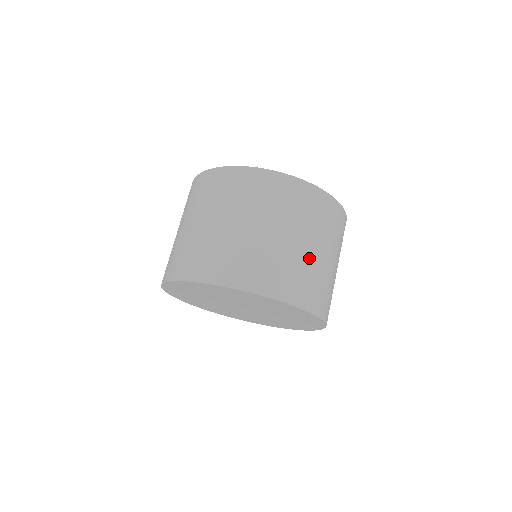
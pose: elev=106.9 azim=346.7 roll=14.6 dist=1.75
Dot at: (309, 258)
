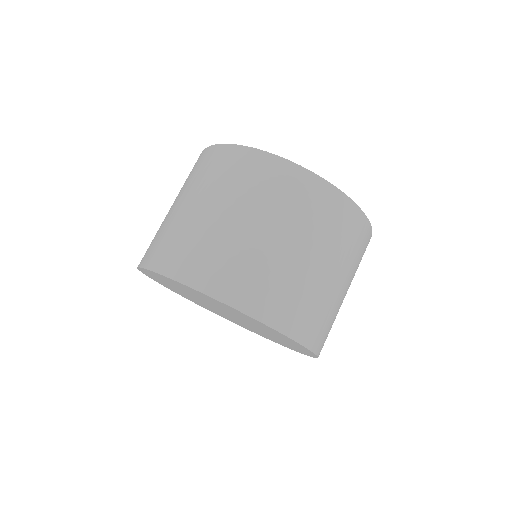
Dot at: occluded
